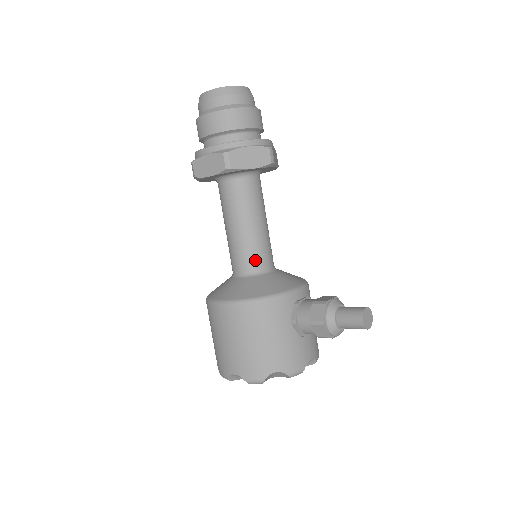
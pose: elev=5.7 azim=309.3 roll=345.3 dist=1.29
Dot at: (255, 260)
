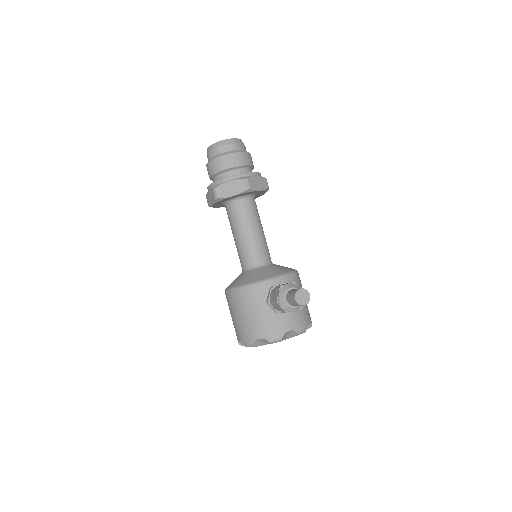
Dot at: (249, 259)
